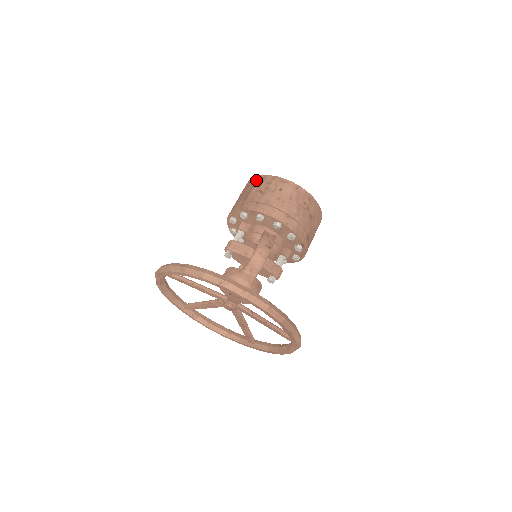
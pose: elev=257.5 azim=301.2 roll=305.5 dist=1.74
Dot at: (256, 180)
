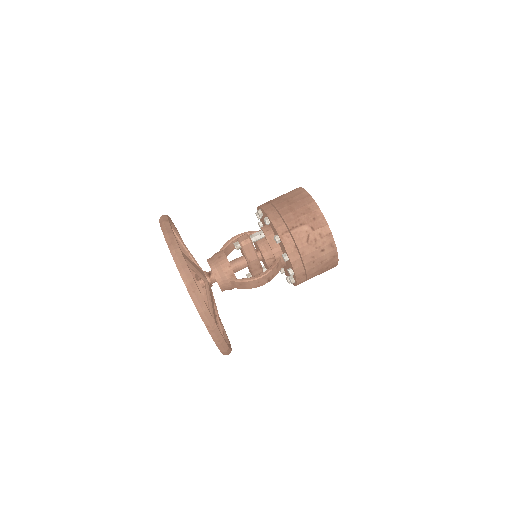
Dot at: (316, 217)
